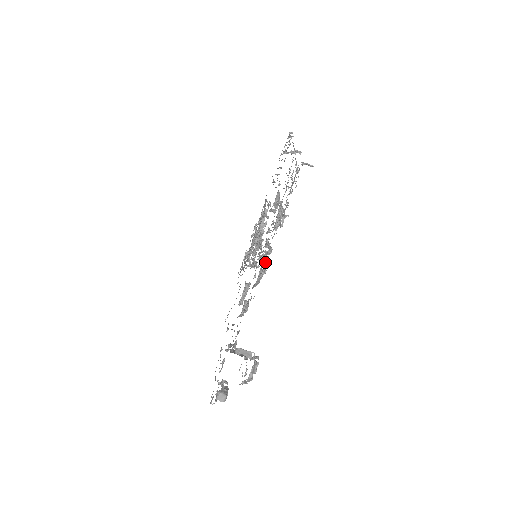
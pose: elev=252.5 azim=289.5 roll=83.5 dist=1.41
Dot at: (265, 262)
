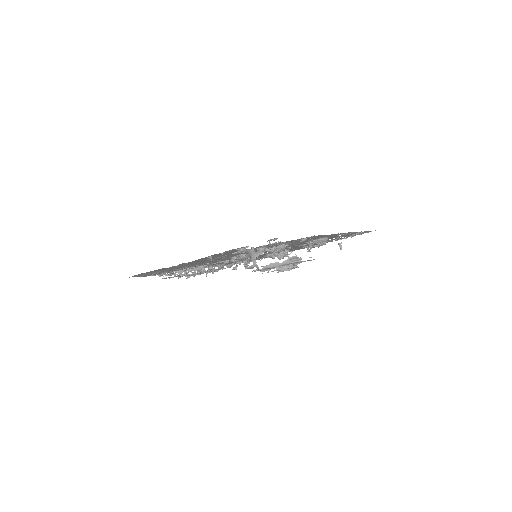
Dot at: (347, 233)
